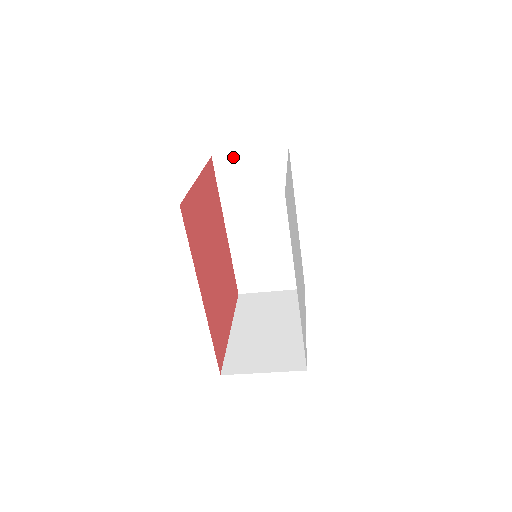
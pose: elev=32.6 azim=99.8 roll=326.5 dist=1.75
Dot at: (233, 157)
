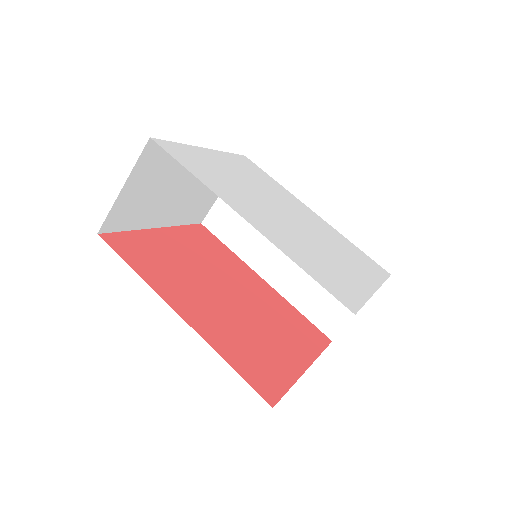
Dot at: (215, 208)
